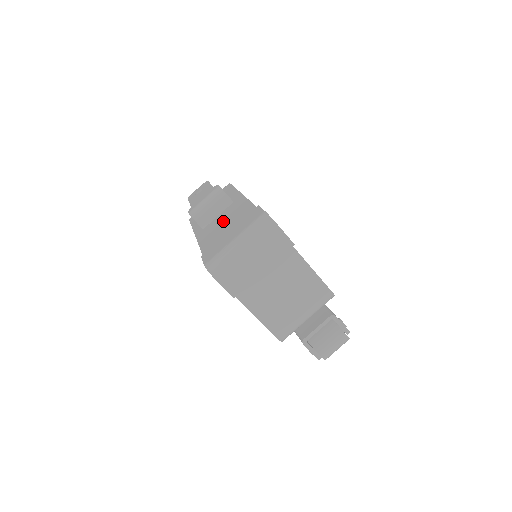
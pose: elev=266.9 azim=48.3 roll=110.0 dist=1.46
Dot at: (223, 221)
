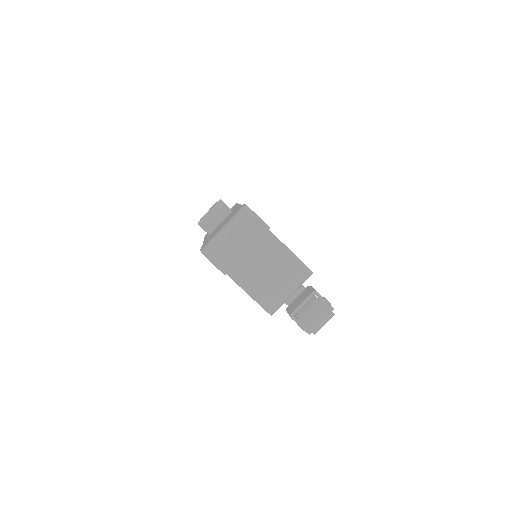
Dot at: occluded
